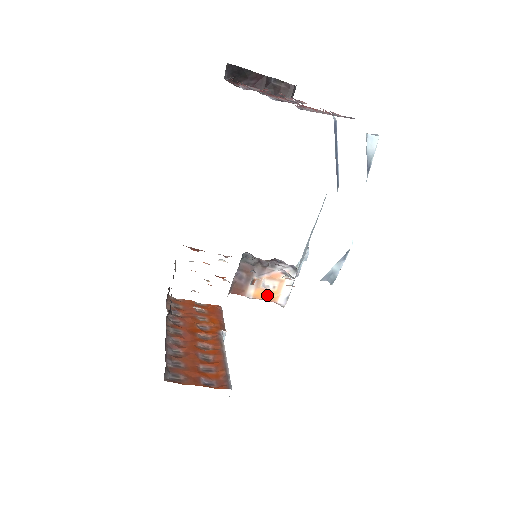
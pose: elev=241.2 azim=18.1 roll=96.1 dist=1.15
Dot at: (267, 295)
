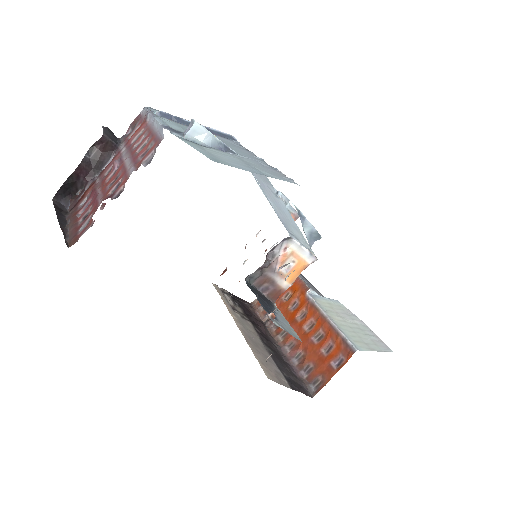
Dot at: (297, 271)
